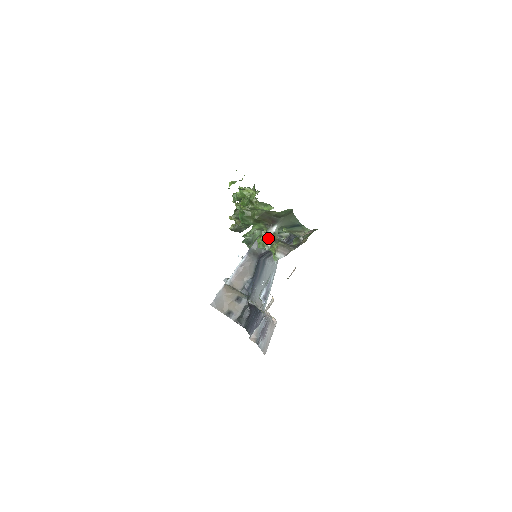
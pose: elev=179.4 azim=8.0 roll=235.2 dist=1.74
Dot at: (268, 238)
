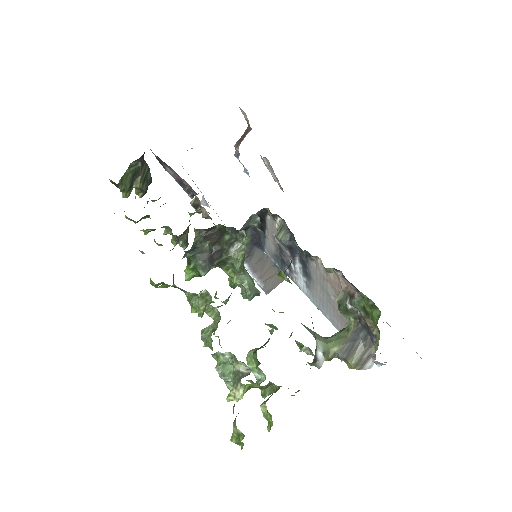
Dot at: occluded
